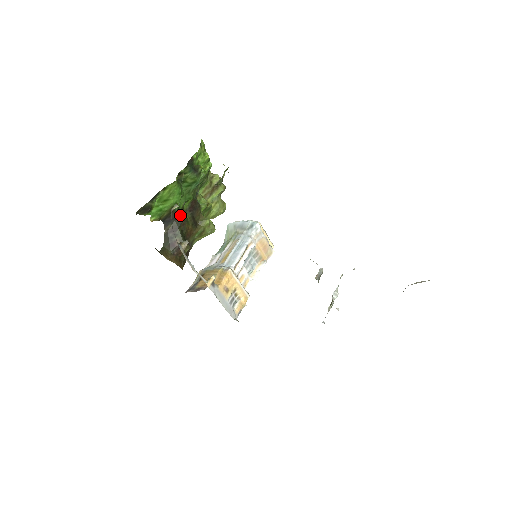
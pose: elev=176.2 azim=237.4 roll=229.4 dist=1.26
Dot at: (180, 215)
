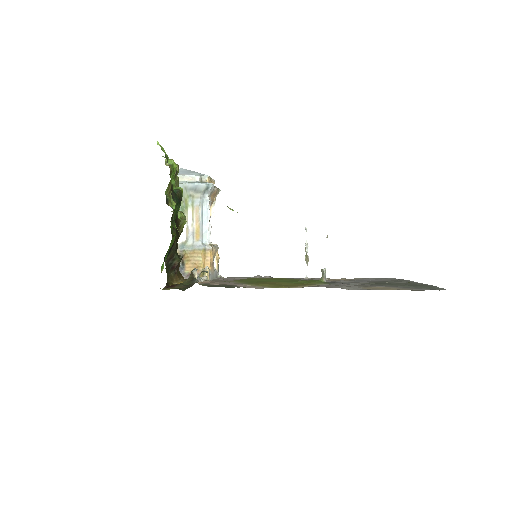
Dot at: (174, 242)
